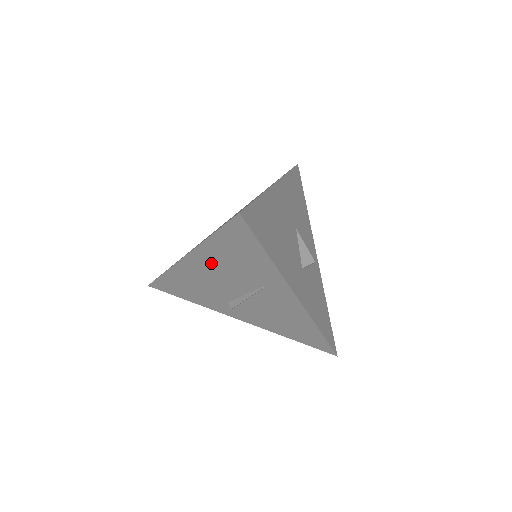
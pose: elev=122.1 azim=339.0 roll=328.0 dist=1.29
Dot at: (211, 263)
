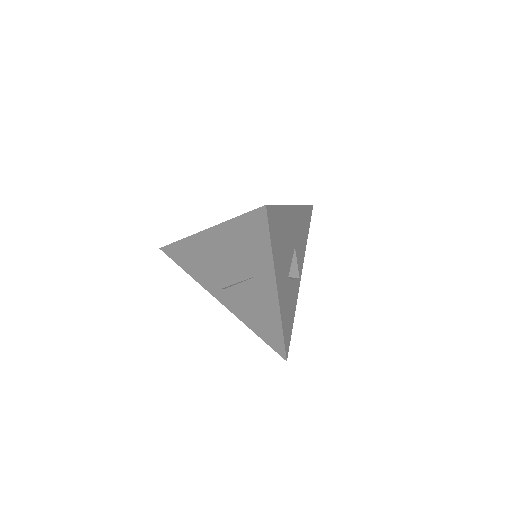
Dot at: (224, 242)
